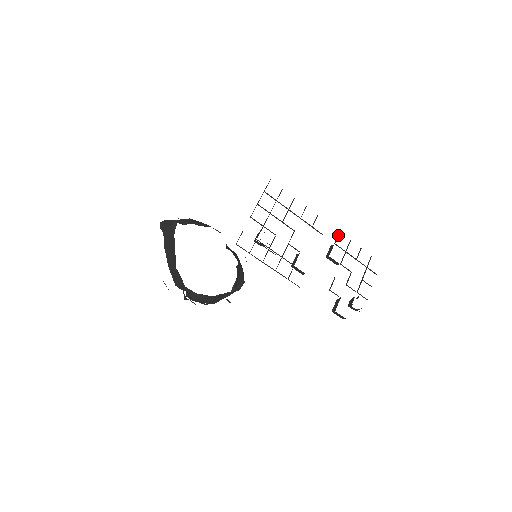
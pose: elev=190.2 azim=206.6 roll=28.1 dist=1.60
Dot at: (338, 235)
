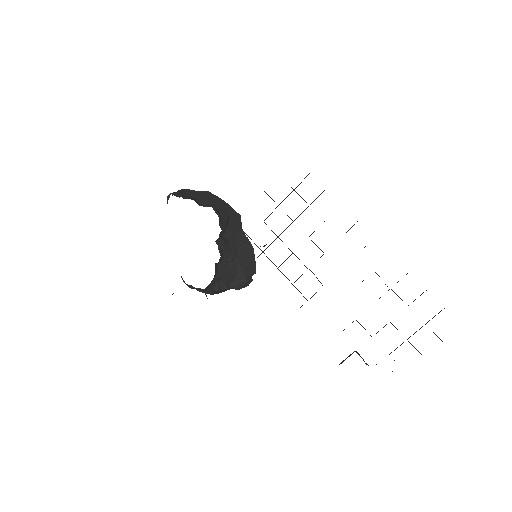
Dot at: occluded
